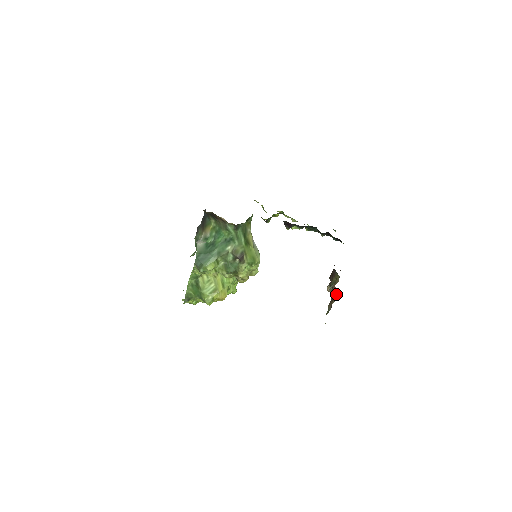
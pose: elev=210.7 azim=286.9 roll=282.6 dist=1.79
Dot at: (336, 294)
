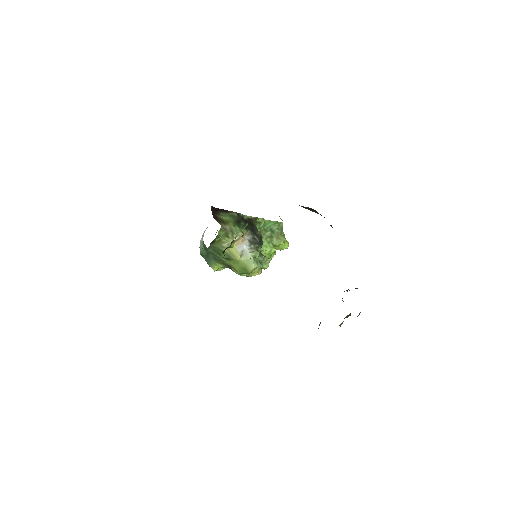
Dot at: occluded
